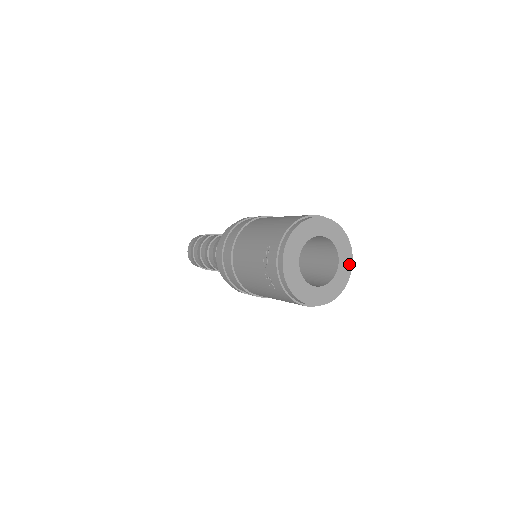
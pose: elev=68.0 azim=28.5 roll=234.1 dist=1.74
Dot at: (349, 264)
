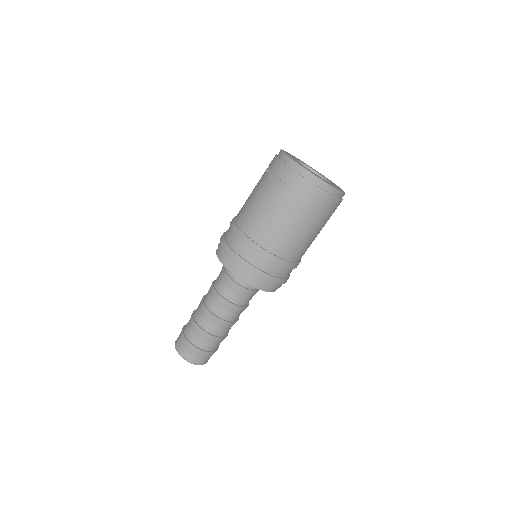
Dot at: occluded
